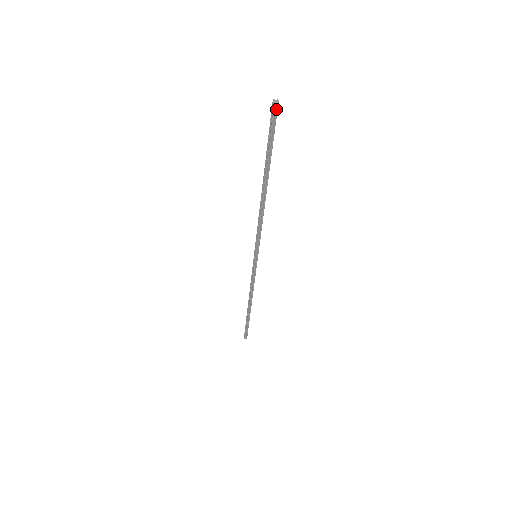
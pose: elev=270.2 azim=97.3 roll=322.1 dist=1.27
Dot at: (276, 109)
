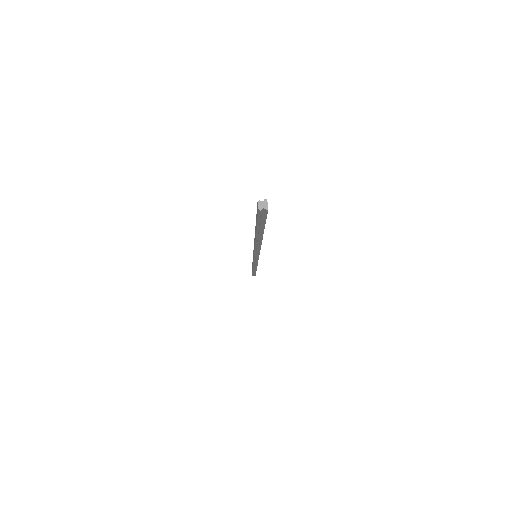
Dot at: (265, 212)
